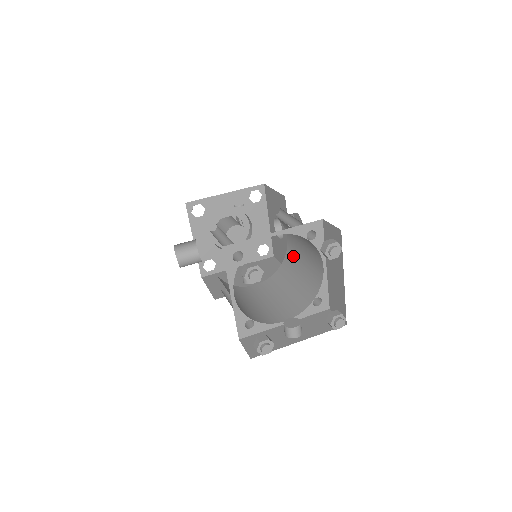
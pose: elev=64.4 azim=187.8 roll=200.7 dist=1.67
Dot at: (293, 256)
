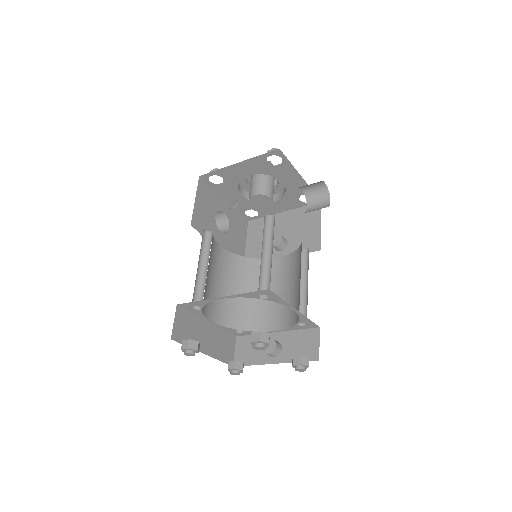
Dot at: occluded
